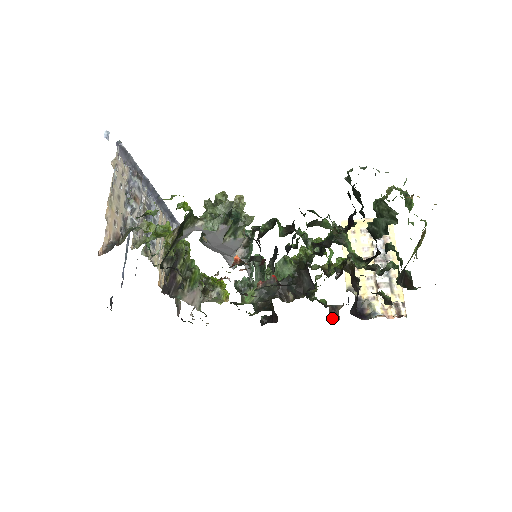
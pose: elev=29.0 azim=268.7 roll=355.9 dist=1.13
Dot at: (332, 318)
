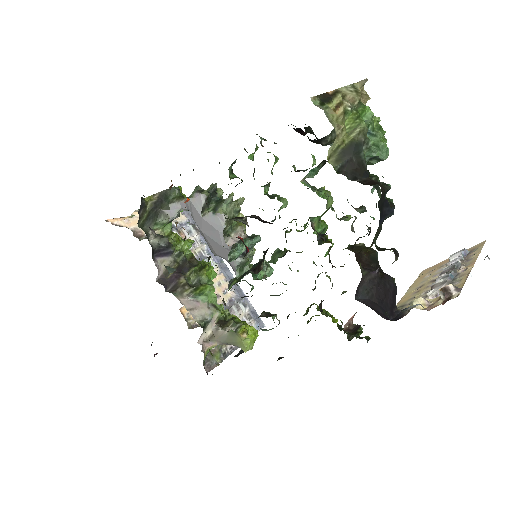
Dot at: (352, 332)
